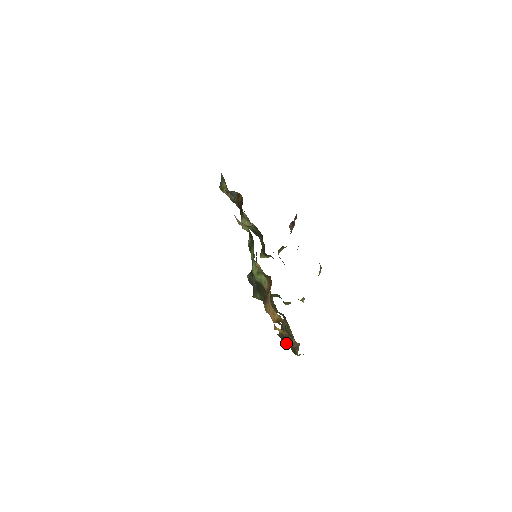
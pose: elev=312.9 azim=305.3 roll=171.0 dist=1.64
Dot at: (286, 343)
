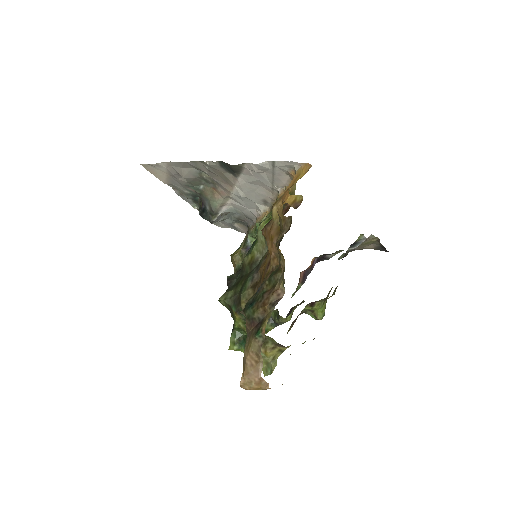
Dot at: (284, 233)
